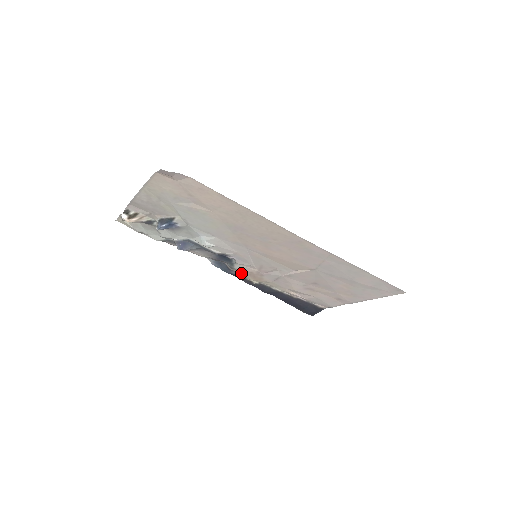
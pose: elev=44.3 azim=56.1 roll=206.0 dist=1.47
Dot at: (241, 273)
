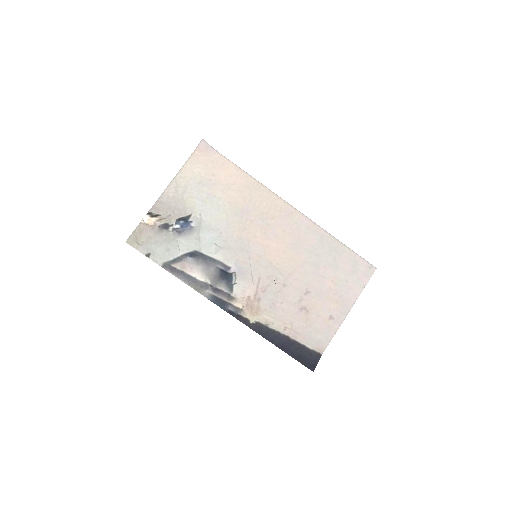
Dot at: (238, 306)
